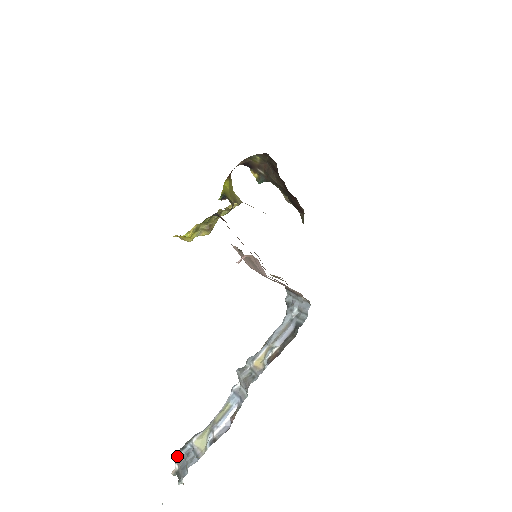
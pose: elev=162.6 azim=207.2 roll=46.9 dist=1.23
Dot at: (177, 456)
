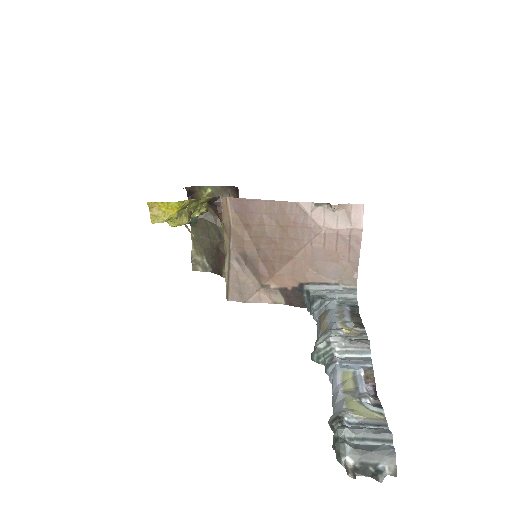
Dot at: (344, 439)
